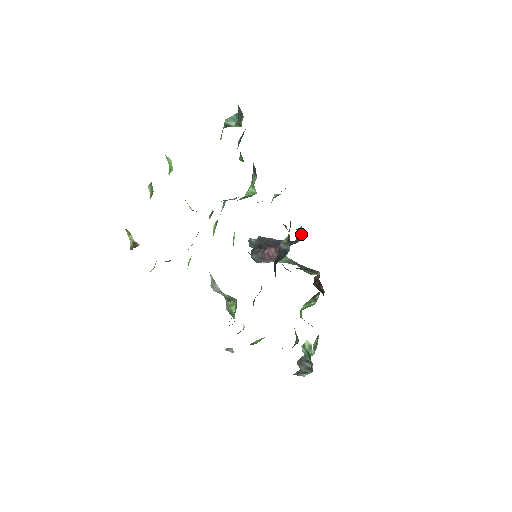
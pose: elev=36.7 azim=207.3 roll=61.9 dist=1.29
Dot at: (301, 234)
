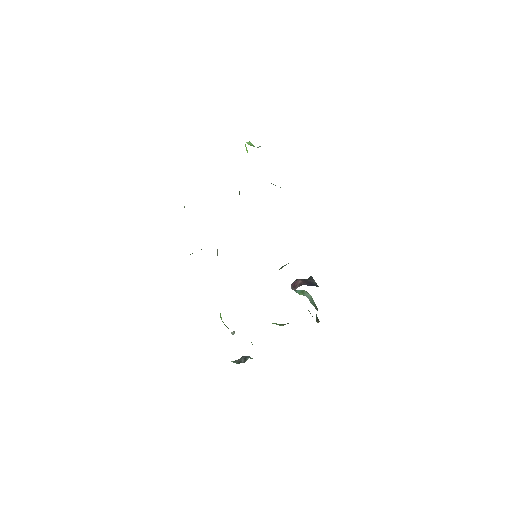
Dot at: occluded
